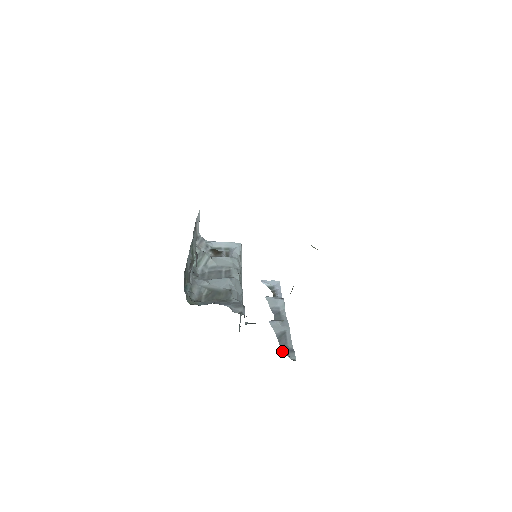
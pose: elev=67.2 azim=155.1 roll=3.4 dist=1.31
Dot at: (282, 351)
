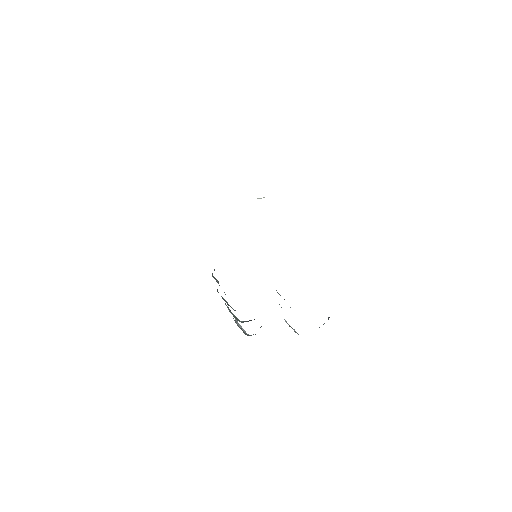
Dot at: occluded
